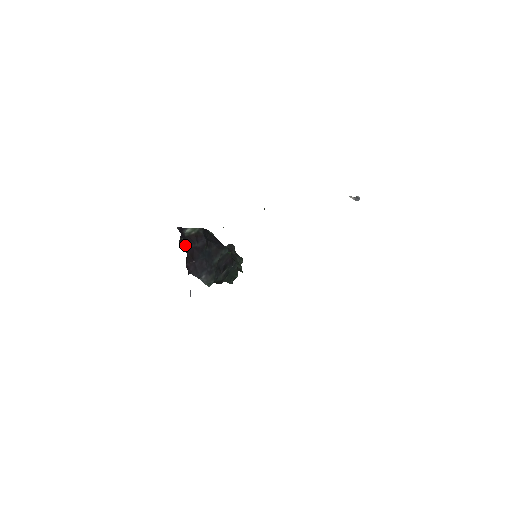
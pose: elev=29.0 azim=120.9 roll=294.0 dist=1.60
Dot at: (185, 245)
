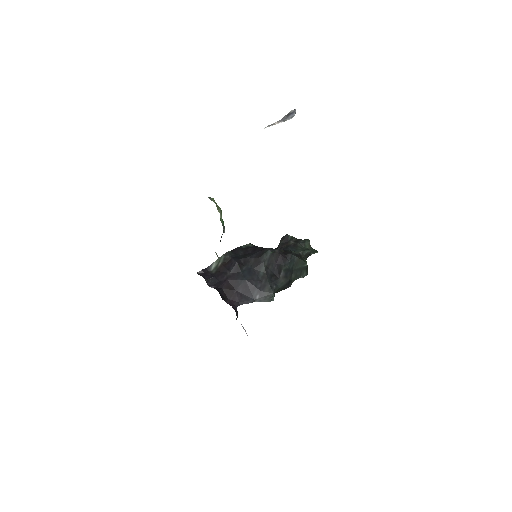
Dot at: (216, 283)
